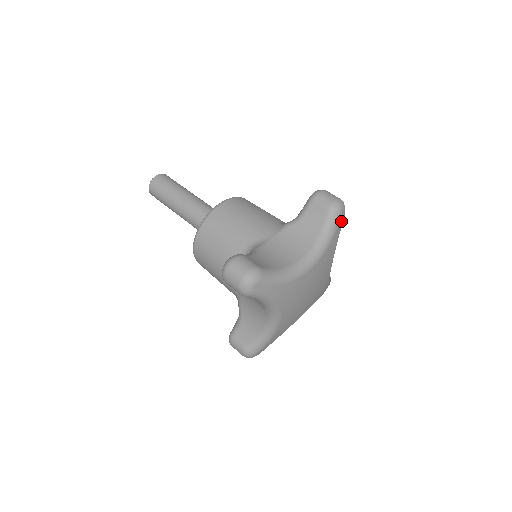
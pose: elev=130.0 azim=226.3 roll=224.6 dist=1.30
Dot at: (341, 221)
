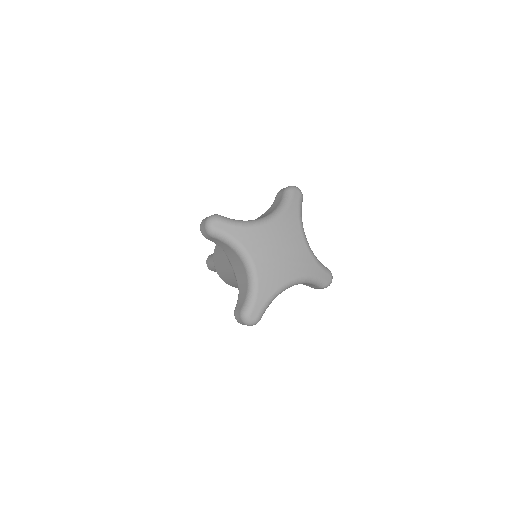
Dot at: (297, 198)
